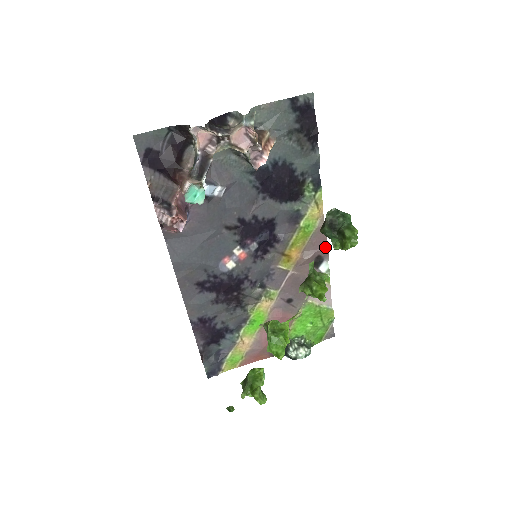
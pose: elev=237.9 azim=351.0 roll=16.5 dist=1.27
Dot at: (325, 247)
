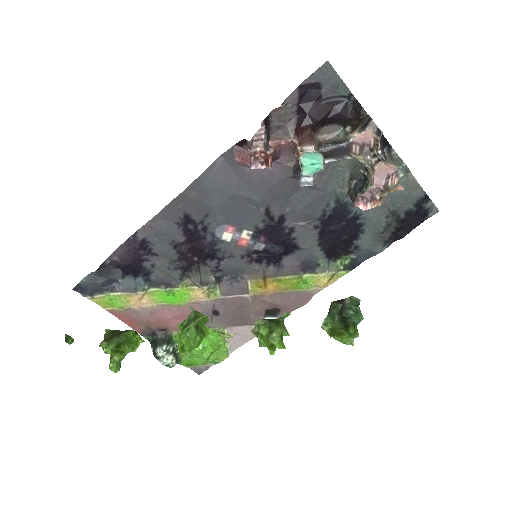
Dot at: (291, 310)
